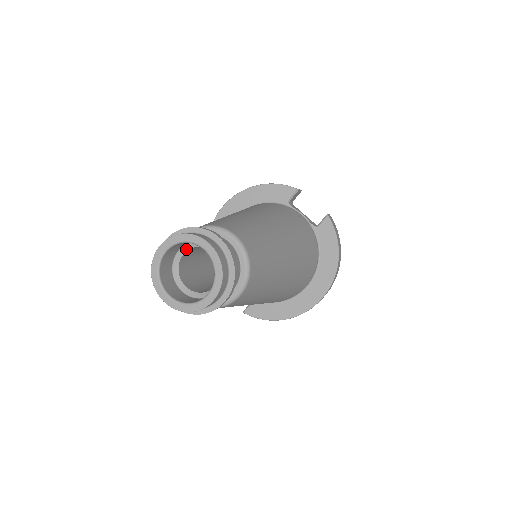
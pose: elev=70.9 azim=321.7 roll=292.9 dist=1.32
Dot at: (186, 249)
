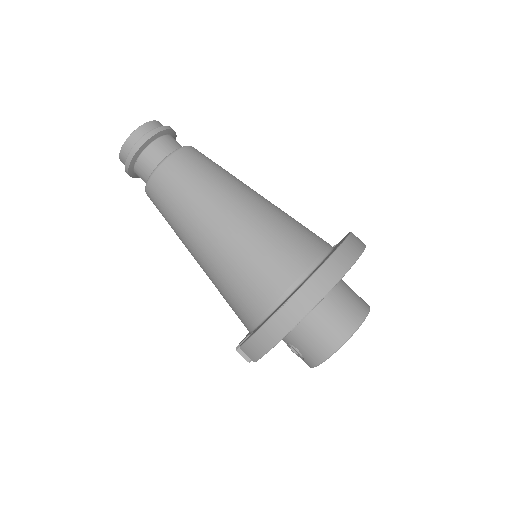
Dot at: occluded
